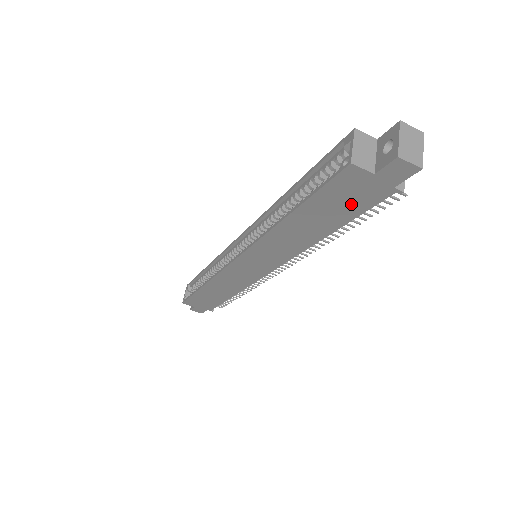
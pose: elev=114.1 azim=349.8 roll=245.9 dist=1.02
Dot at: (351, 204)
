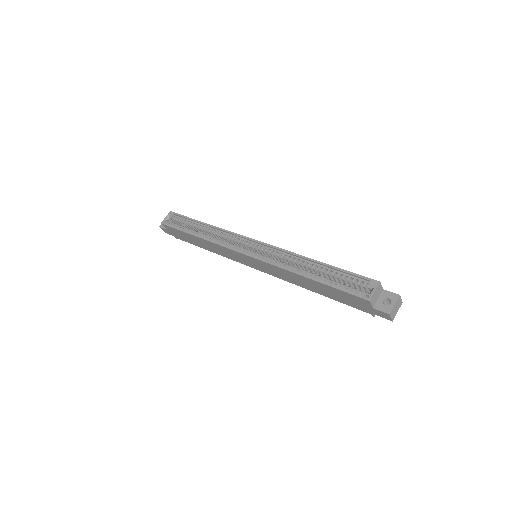
Dot at: (347, 301)
